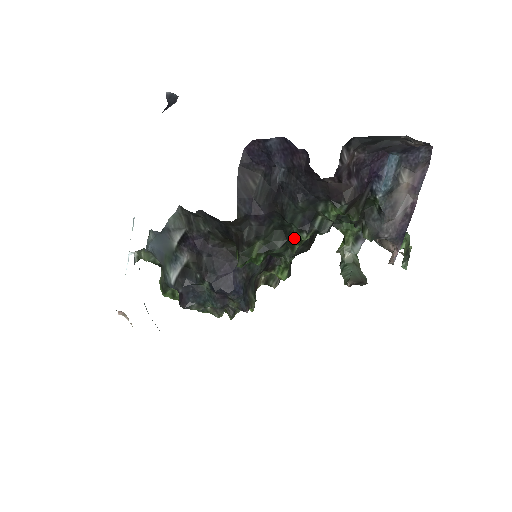
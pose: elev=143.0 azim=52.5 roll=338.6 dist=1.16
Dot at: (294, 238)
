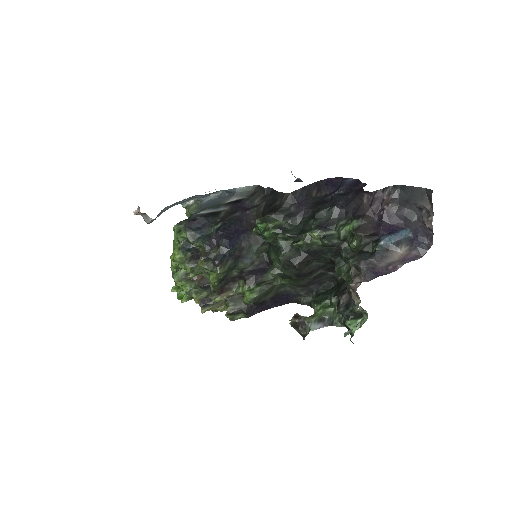
Dot at: (306, 233)
